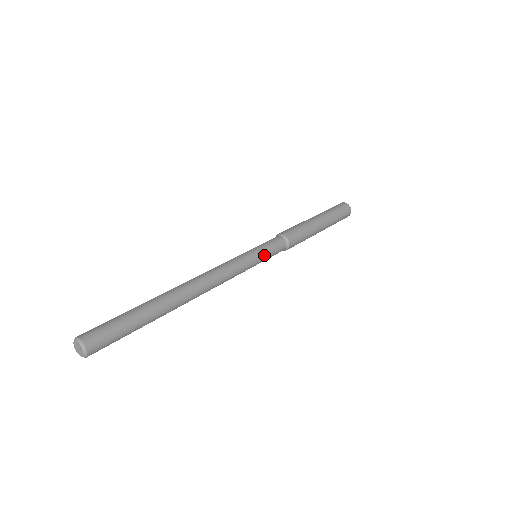
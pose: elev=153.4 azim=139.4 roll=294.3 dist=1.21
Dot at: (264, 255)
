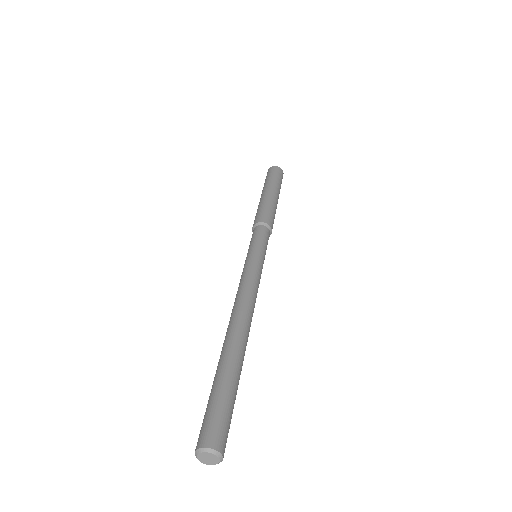
Dot at: (265, 252)
